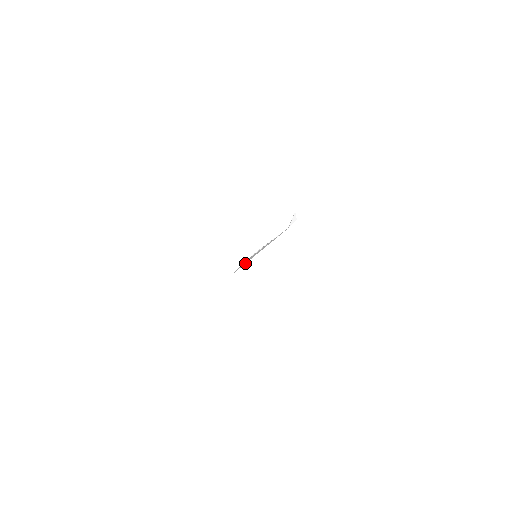
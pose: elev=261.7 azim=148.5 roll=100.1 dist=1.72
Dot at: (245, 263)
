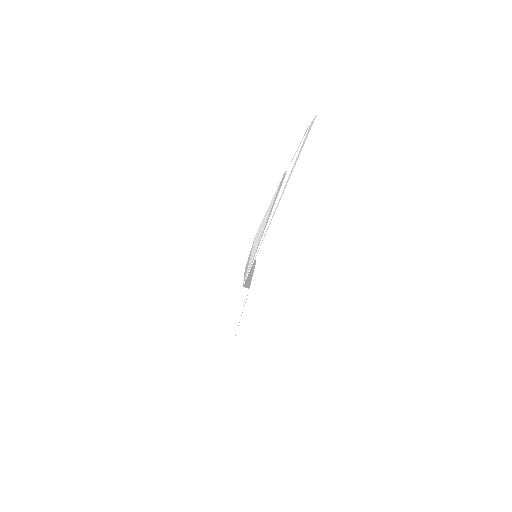
Dot at: occluded
